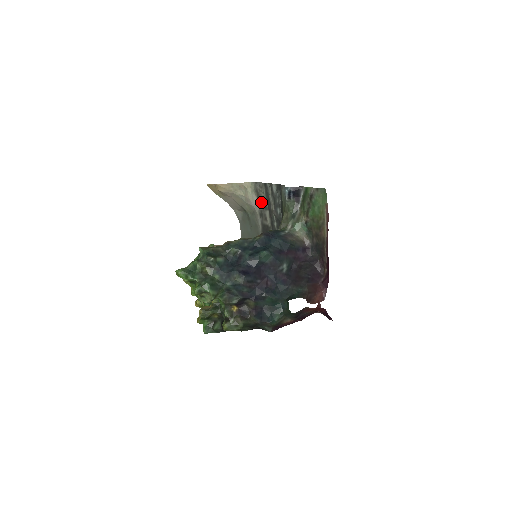
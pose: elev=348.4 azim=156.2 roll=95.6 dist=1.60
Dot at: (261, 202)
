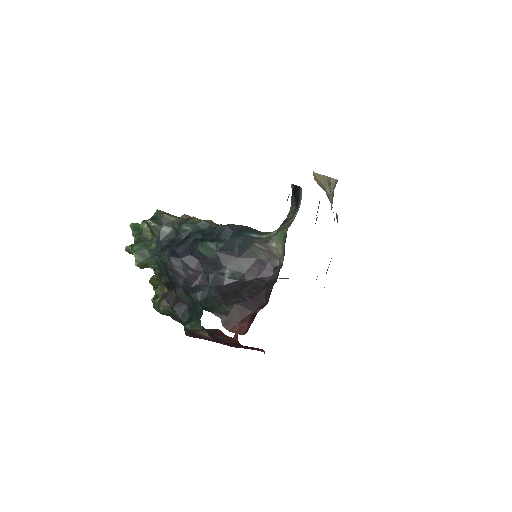
Dot at: occluded
